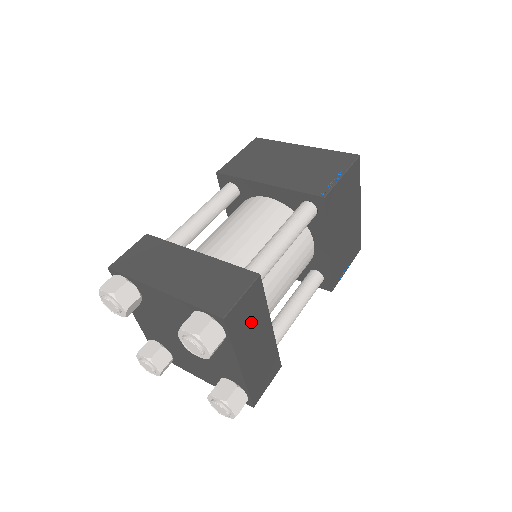
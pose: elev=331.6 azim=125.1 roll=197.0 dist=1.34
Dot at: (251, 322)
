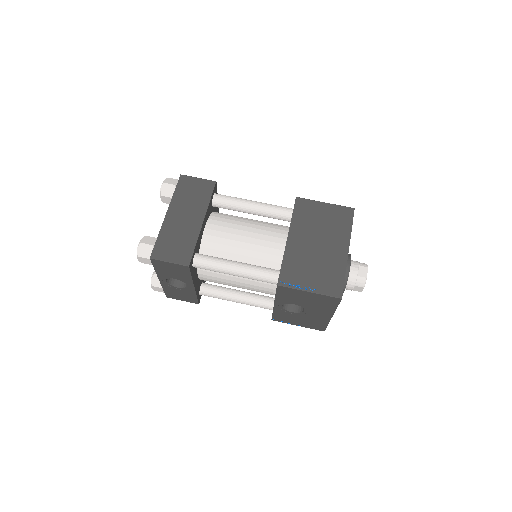
Dot at: (193, 198)
